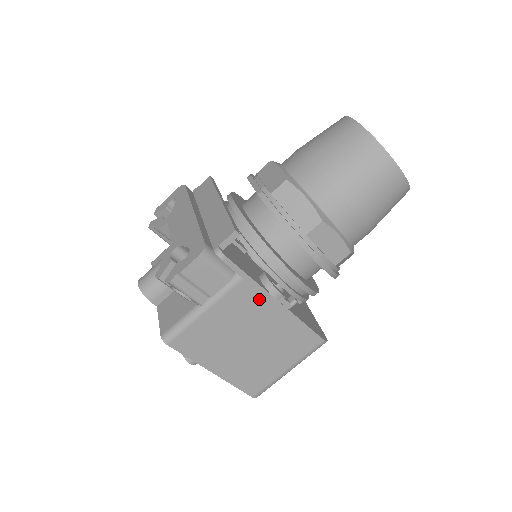
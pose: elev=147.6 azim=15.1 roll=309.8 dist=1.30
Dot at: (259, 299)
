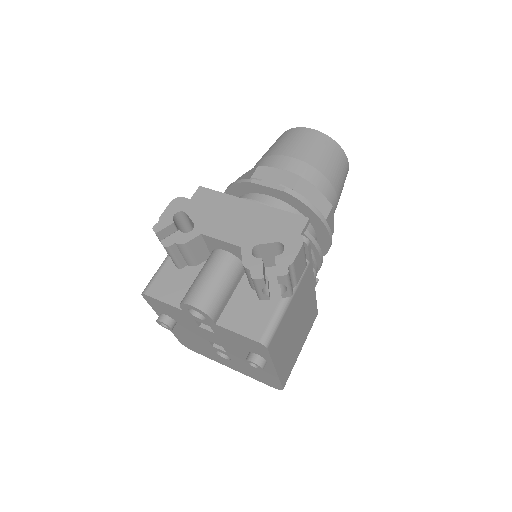
Dot at: (309, 282)
